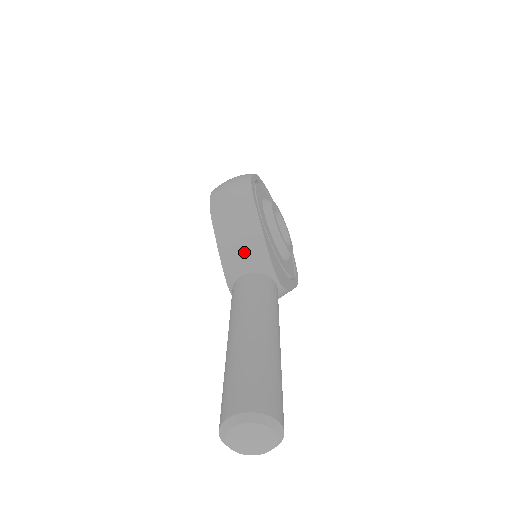
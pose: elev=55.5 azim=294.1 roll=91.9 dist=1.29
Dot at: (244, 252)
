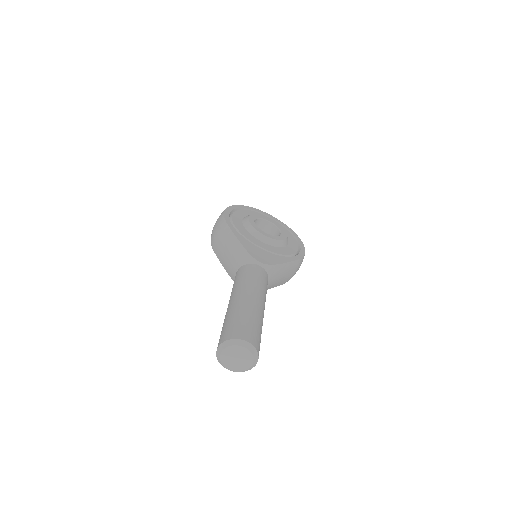
Dot at: (232, 258)
